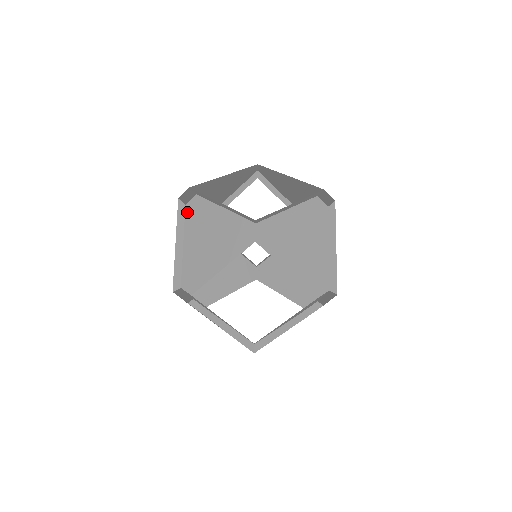
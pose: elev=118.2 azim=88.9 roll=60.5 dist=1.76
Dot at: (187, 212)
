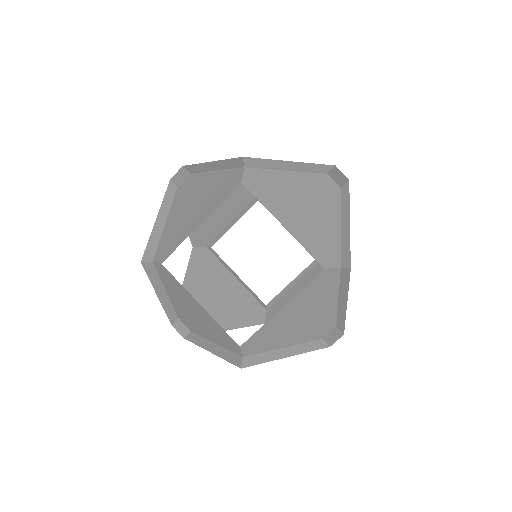
Dot at: (177, 192)
